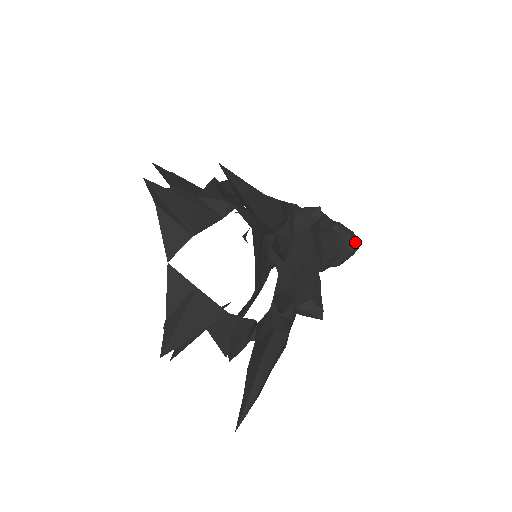
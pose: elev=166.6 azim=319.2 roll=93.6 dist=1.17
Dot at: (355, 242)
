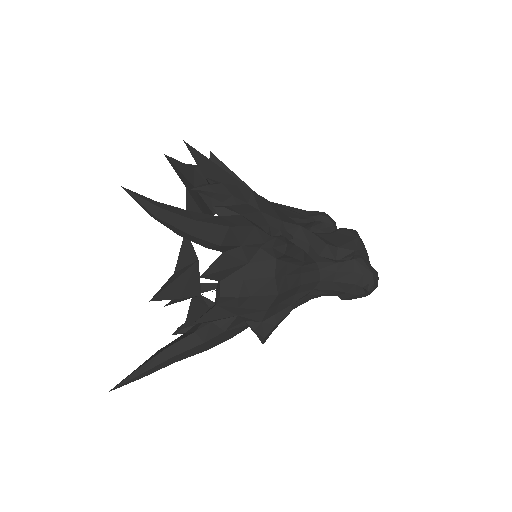
Dot at: (367, 286)
